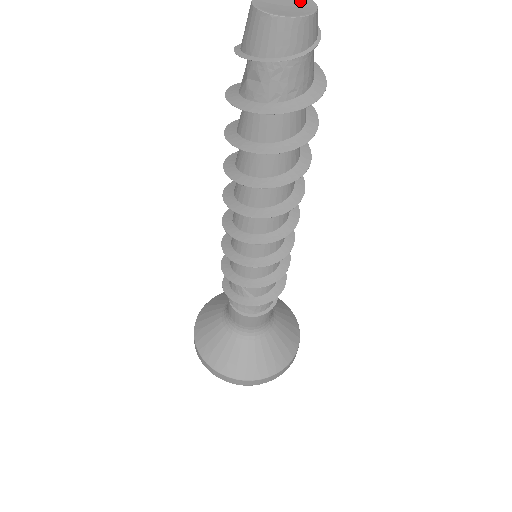
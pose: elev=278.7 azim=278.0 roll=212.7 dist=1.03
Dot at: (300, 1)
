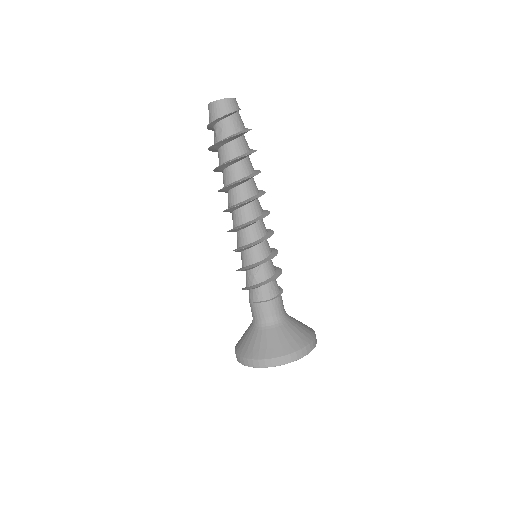
Dot at: occluded
